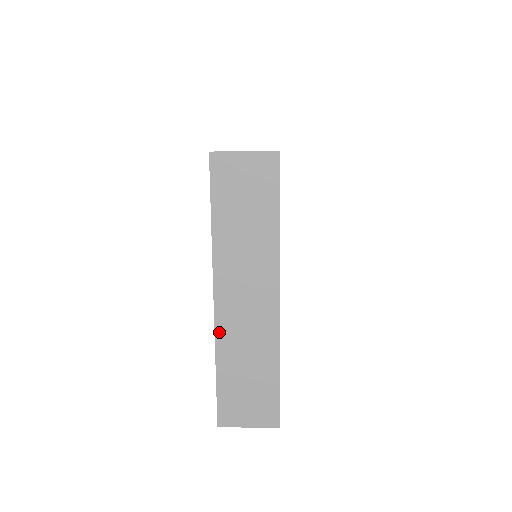
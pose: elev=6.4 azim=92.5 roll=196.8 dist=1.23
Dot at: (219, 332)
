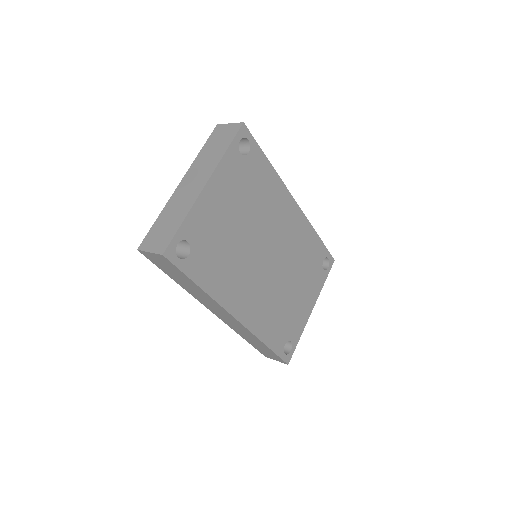
Dot at: (171, 199)
